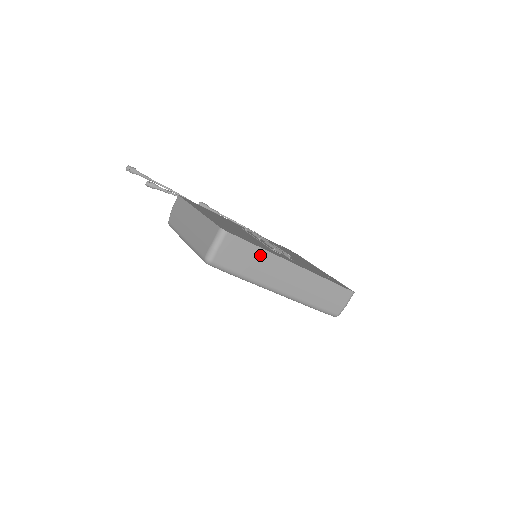
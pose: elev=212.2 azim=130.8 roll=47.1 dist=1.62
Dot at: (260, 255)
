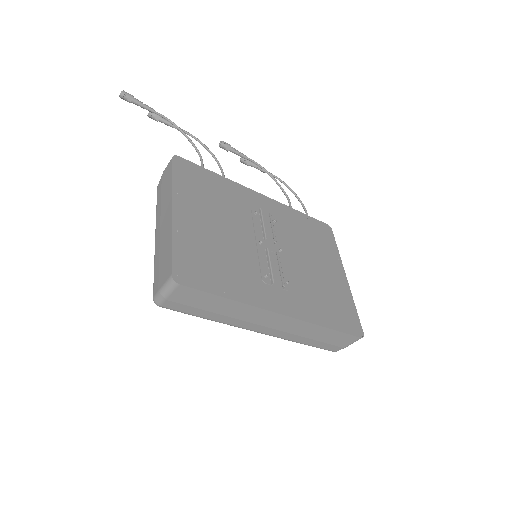
Dot at: (228, 304)
